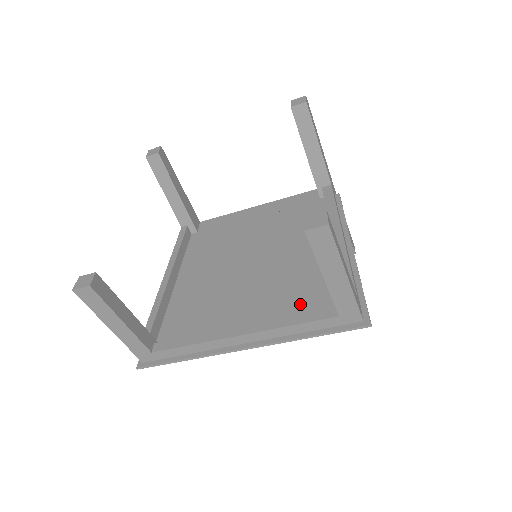
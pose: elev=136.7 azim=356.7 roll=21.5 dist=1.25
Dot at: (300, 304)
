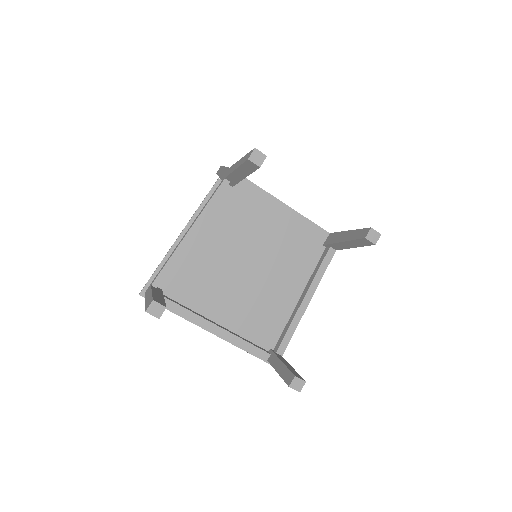
Dot at: (255, 327)
